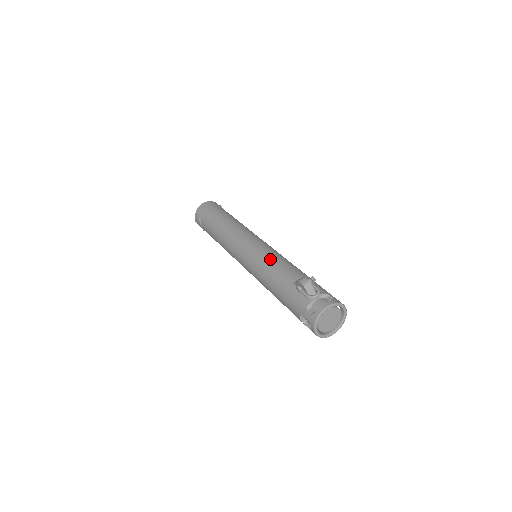
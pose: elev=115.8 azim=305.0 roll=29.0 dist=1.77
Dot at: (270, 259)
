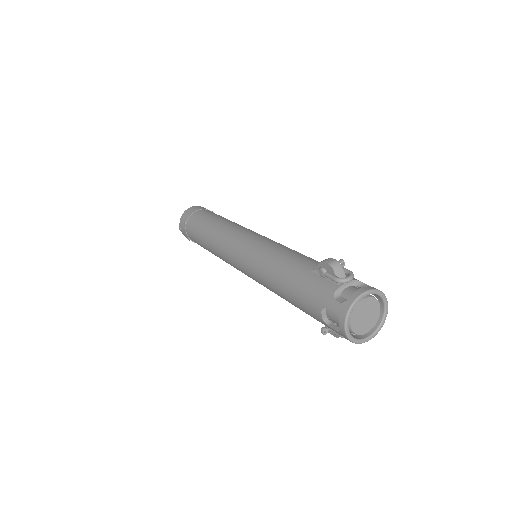
Dot at: (278, 249)
